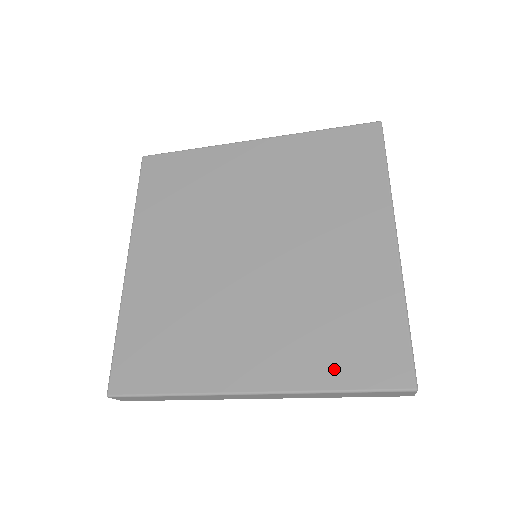
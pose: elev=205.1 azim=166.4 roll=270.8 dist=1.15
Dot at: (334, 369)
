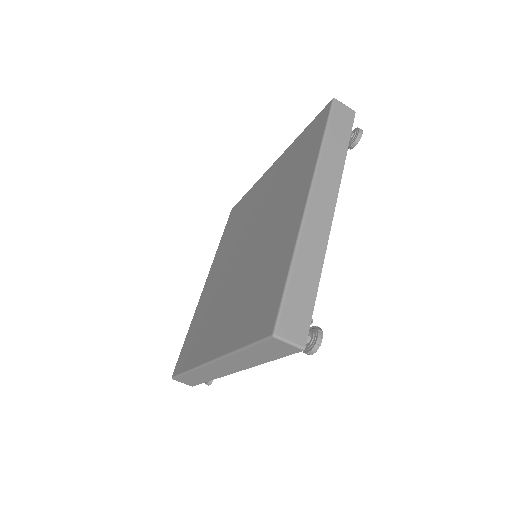
Dot at: (243, 331)
